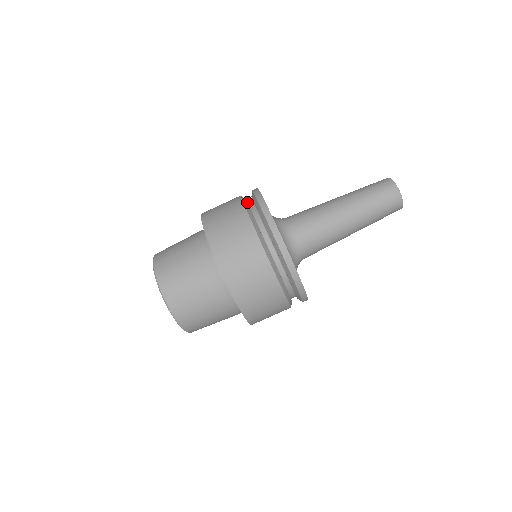
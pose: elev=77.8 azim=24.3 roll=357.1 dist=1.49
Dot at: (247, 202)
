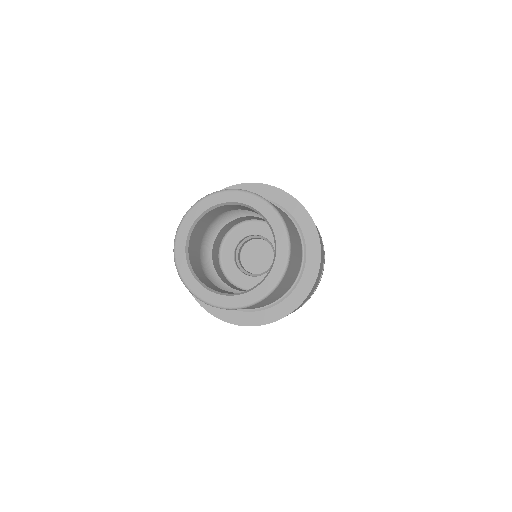
Dot at: occluded
